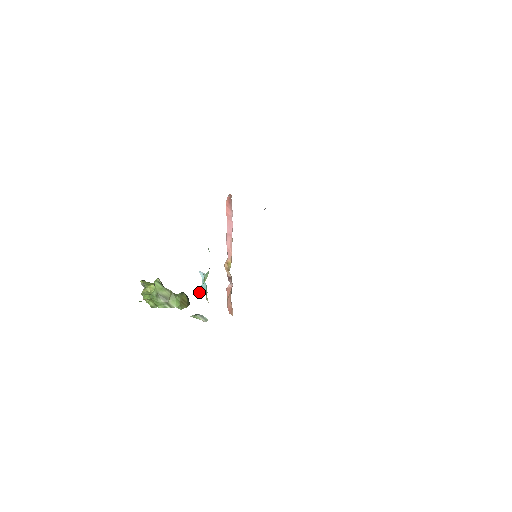
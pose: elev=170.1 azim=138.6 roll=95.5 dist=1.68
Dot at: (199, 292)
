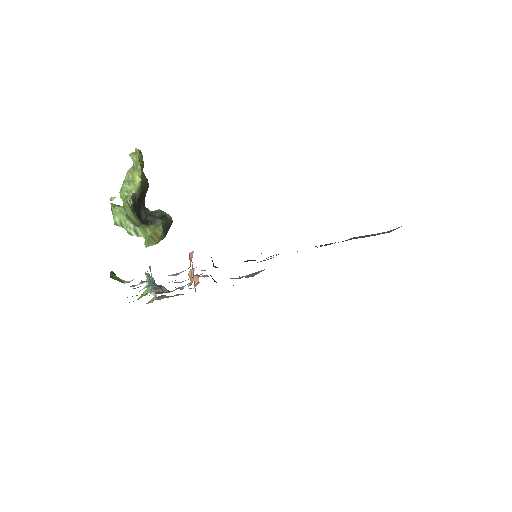
Dot at: (151, 274)
